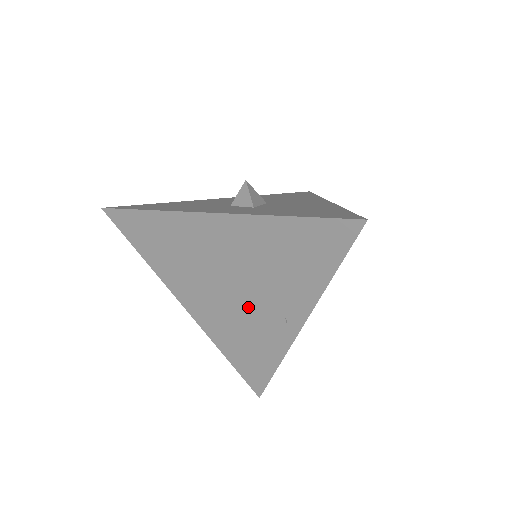
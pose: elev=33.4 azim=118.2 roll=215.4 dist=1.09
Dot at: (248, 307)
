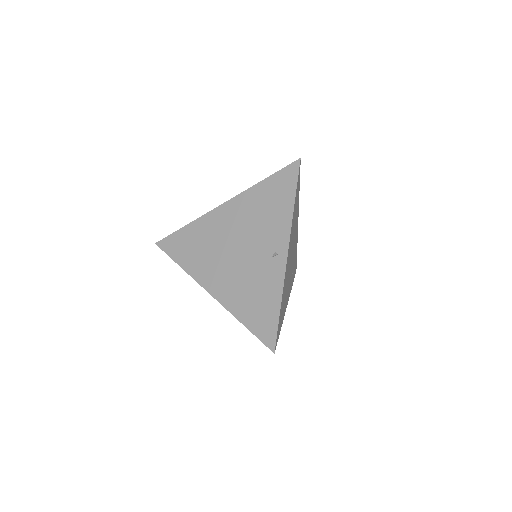
Dot at: (251, 260)
